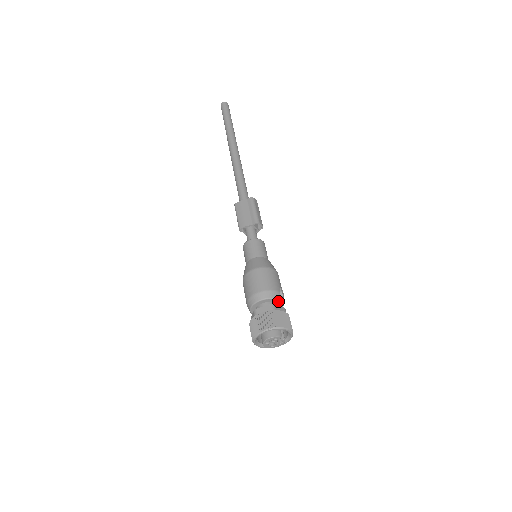
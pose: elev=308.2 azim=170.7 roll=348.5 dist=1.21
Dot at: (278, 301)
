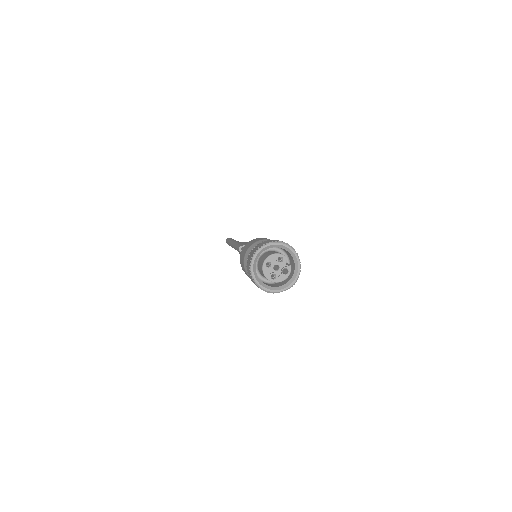
Dot at: occluded
